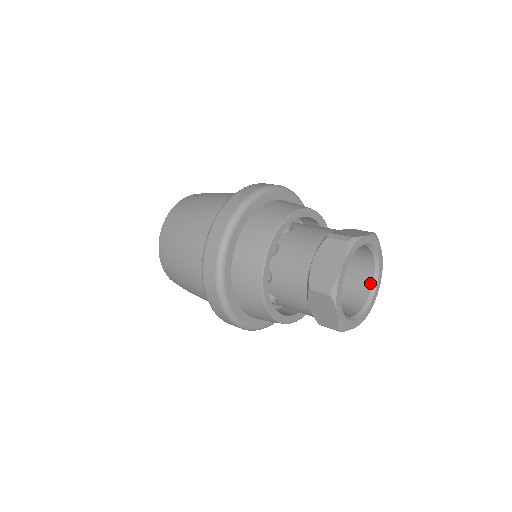
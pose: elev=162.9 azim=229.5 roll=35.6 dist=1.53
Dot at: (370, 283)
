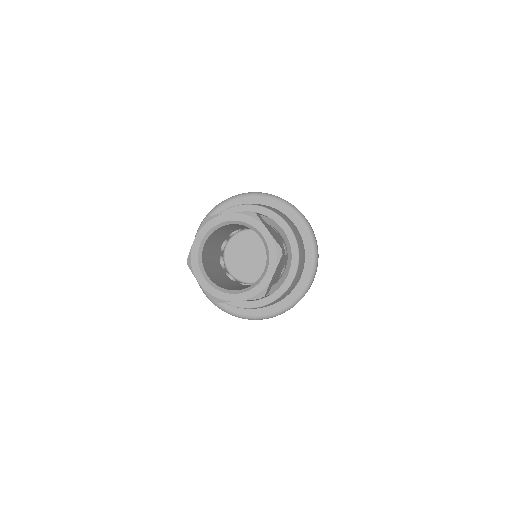
Dot at: (266, 261)
